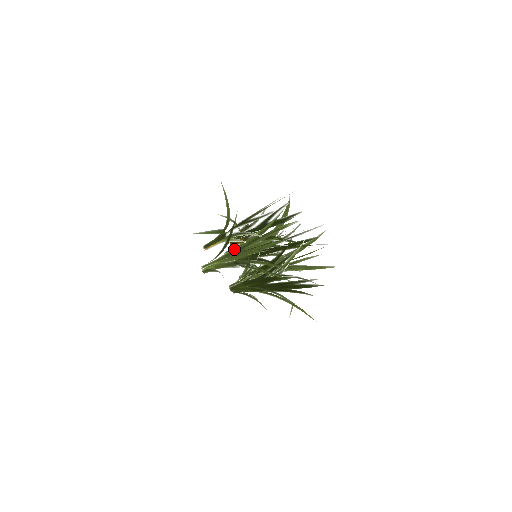
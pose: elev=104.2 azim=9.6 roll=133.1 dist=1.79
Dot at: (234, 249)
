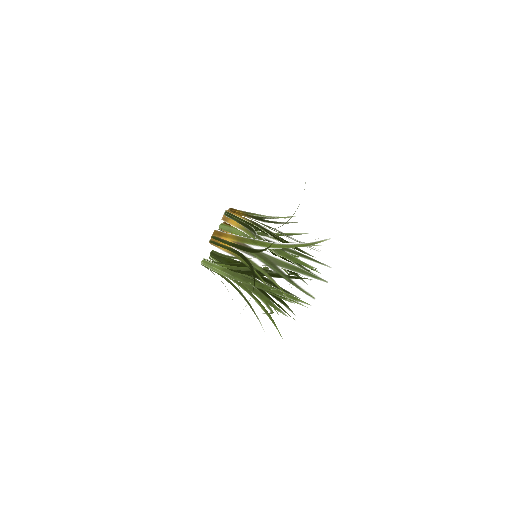
Dot at: occluded
